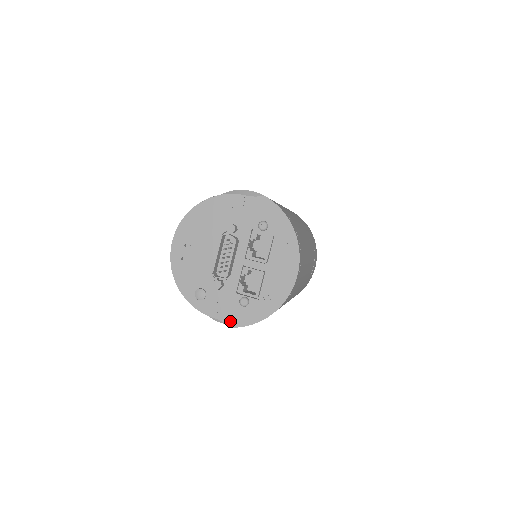
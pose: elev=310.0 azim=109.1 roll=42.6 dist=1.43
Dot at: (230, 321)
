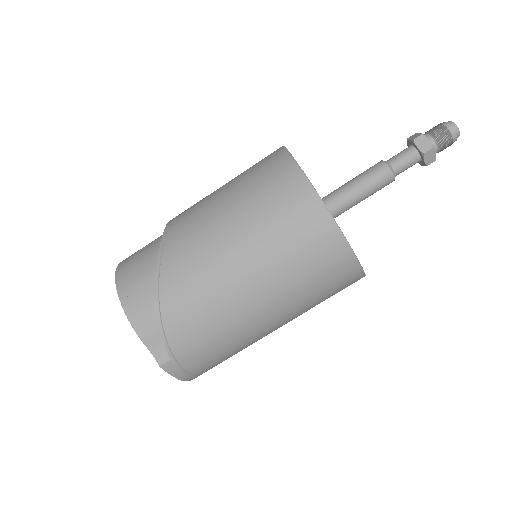
Dot at: occluded
